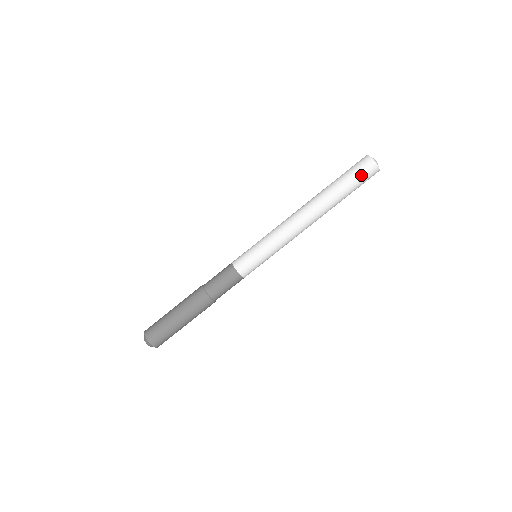
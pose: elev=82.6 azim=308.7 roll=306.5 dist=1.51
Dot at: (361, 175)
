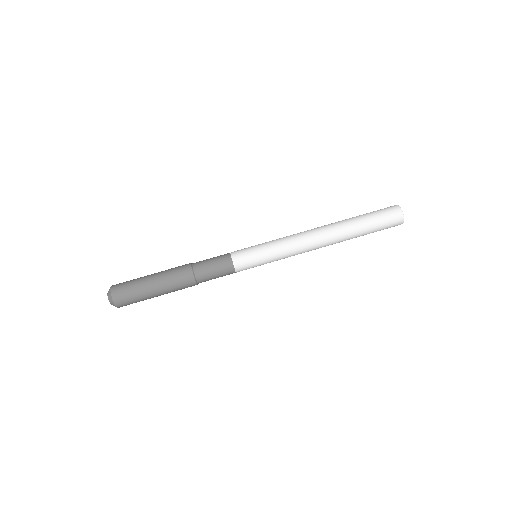
Dot at: (386, 223)
